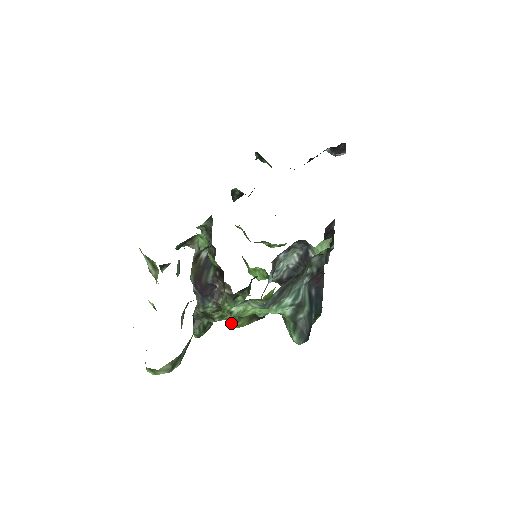
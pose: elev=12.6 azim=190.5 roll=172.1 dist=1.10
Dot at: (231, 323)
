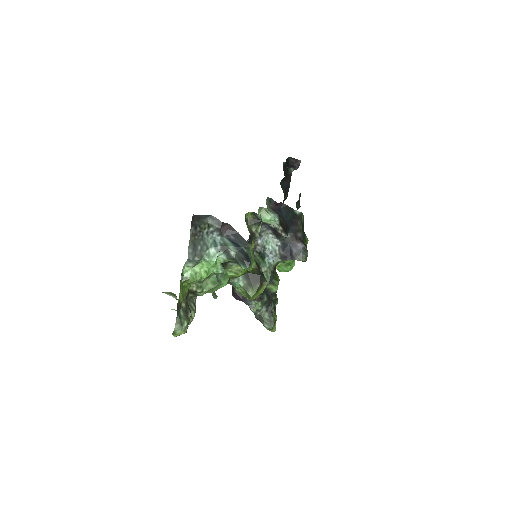
Dot at: (248, 297)
